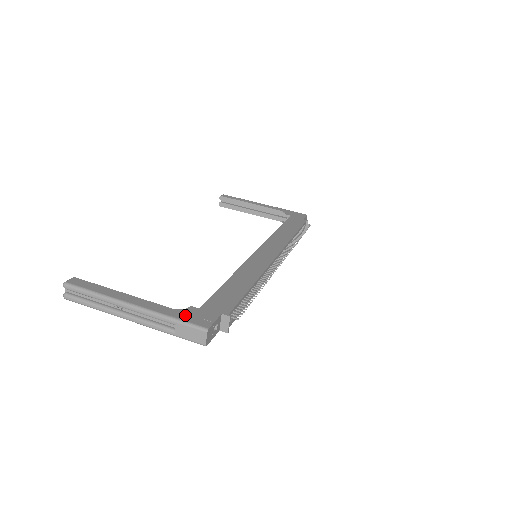
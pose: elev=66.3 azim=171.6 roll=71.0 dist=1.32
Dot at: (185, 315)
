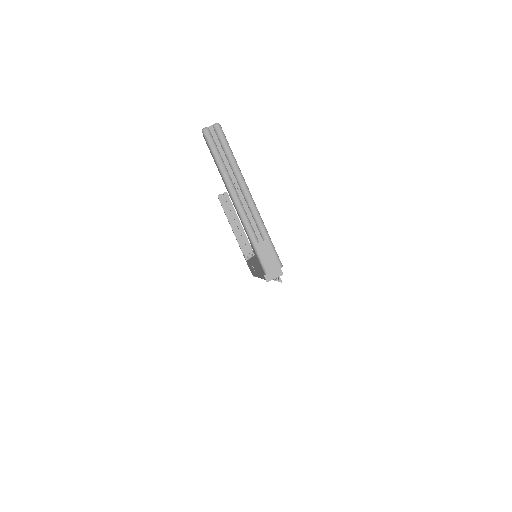
Dot at: occluded
